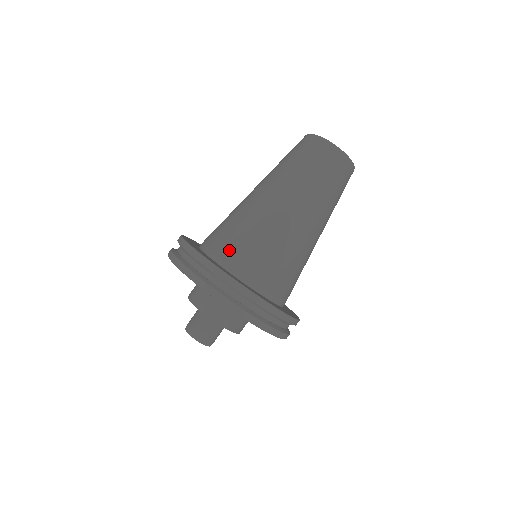
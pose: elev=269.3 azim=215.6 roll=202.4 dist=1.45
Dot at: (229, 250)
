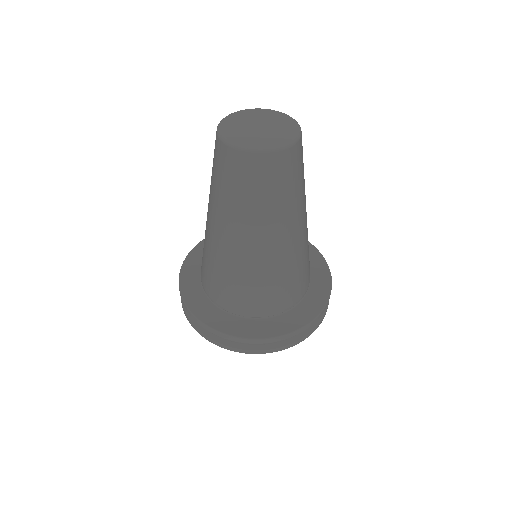
Dot at: (230, 301)
